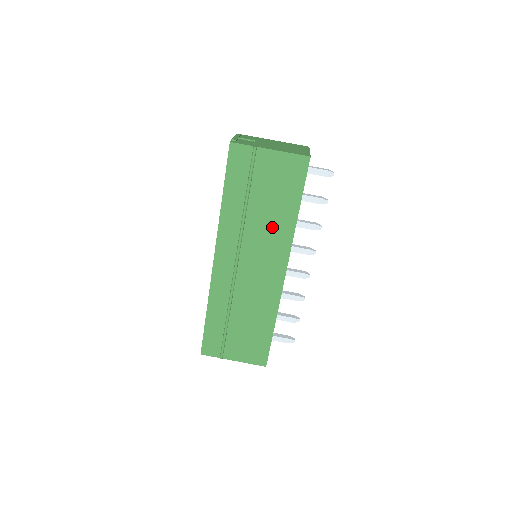
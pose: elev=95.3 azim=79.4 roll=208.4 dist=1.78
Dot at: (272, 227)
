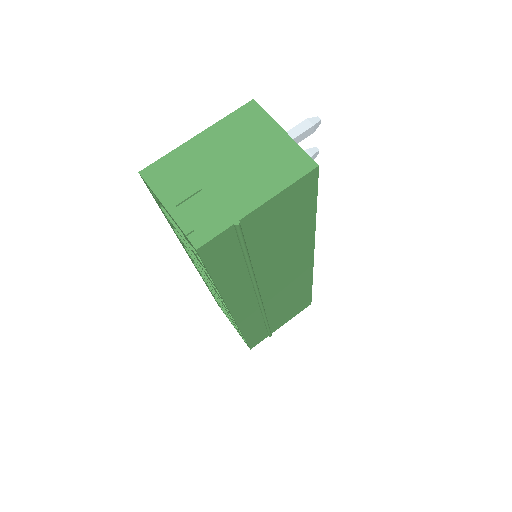
Dot at: (288, 250)
